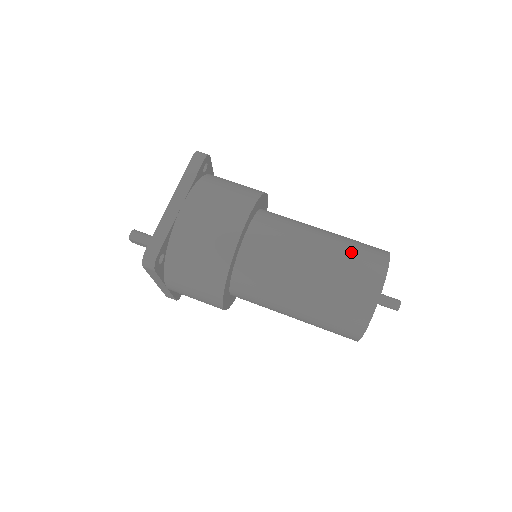
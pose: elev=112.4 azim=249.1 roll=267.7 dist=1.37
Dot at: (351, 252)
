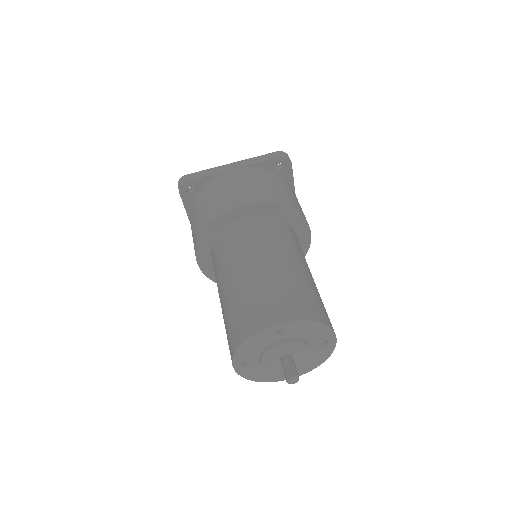
Dot at: (291, 287)
